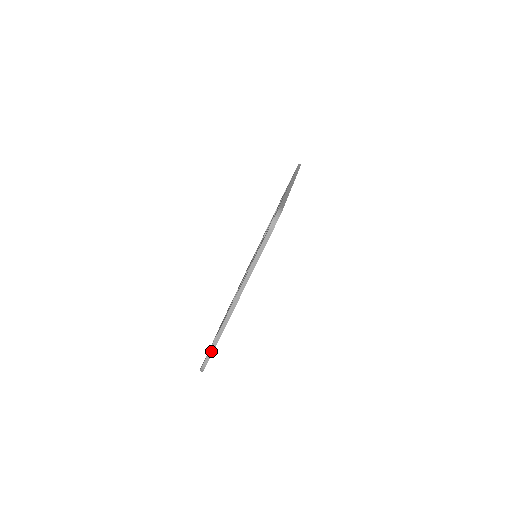
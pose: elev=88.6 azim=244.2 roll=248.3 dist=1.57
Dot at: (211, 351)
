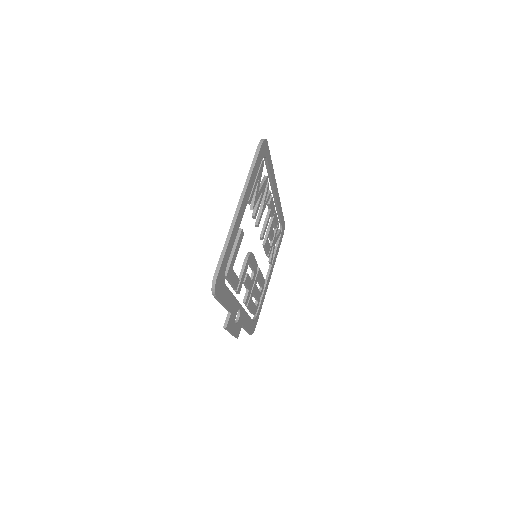
Dot at: (221, 258)
